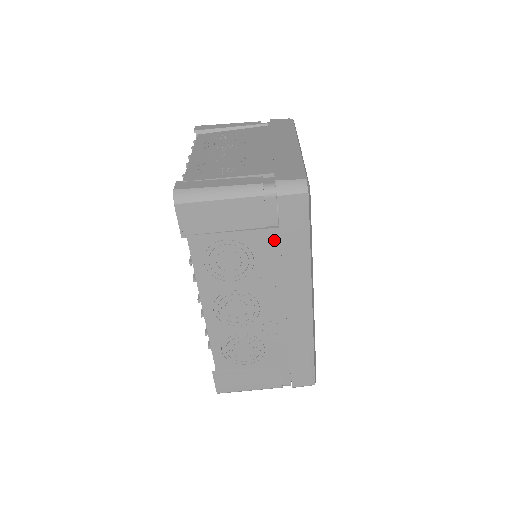
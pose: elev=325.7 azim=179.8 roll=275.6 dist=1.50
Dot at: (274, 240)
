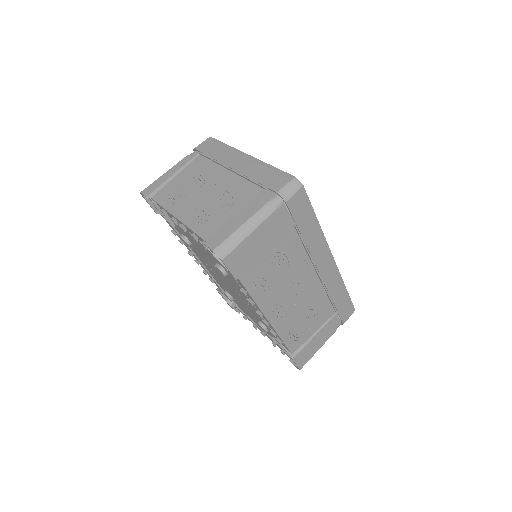
Dot at: (295, 234)
